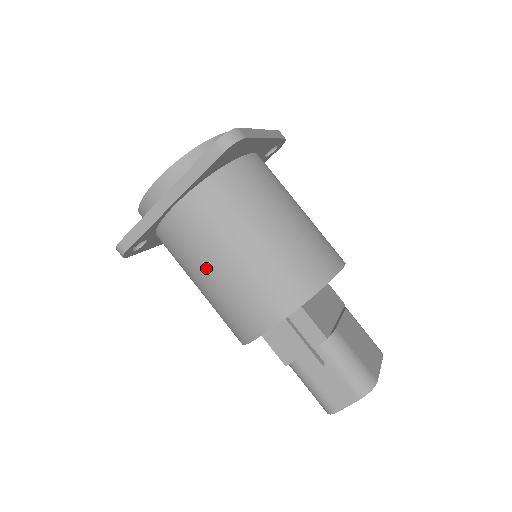
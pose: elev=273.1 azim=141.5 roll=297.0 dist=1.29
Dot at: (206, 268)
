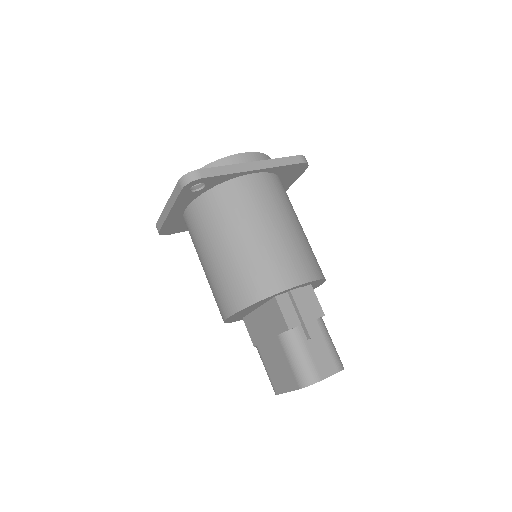
Dot at: (261, 223)
